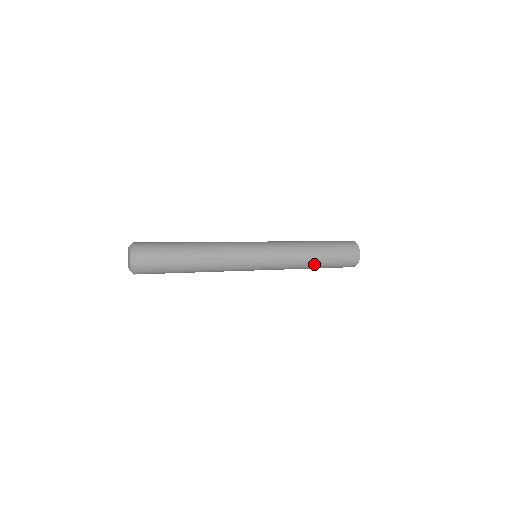
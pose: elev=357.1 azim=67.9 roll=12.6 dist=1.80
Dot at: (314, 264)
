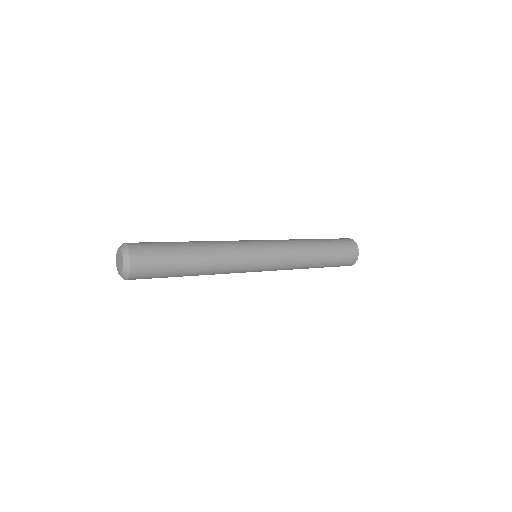
Dot at: (315, 263)
